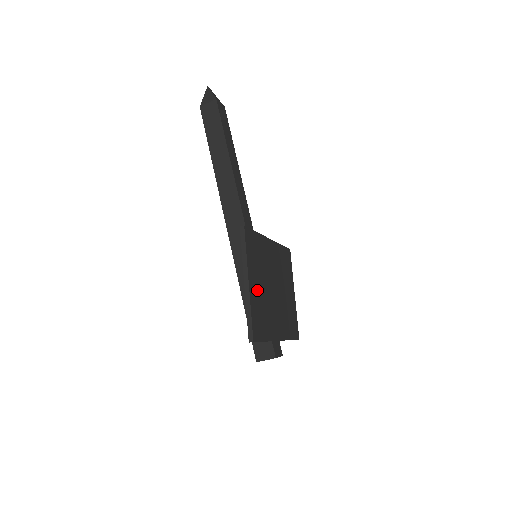
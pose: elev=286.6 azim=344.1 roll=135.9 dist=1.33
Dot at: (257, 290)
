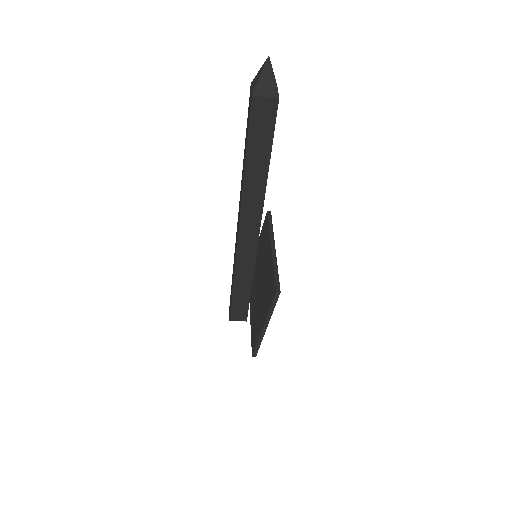
Dot at: occluded
